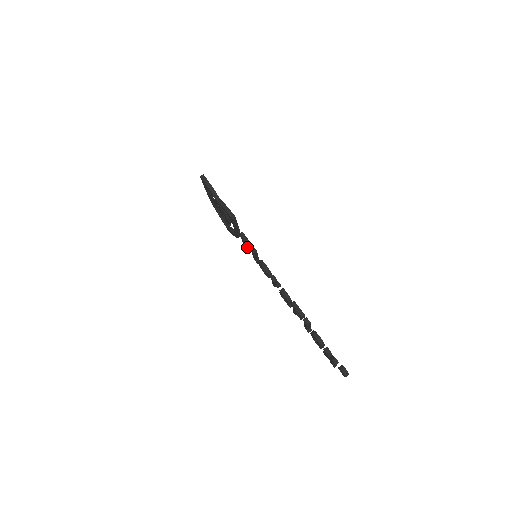
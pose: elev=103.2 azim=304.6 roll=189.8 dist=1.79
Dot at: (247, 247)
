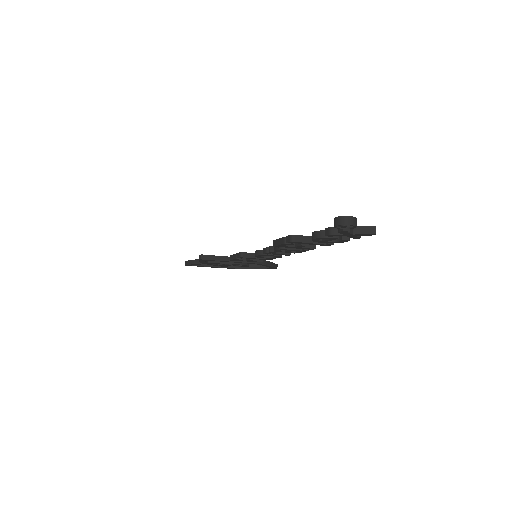
Dot at: (248, 260)
